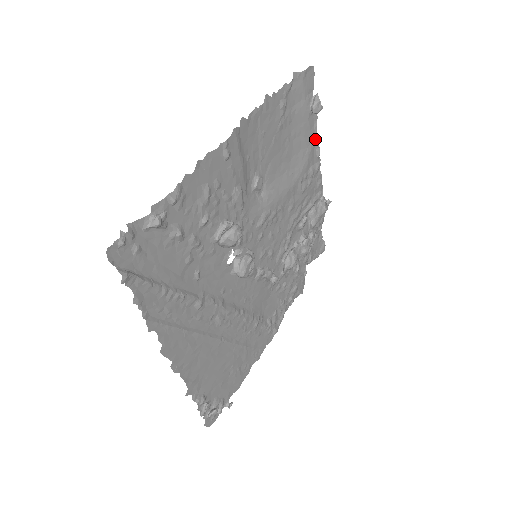
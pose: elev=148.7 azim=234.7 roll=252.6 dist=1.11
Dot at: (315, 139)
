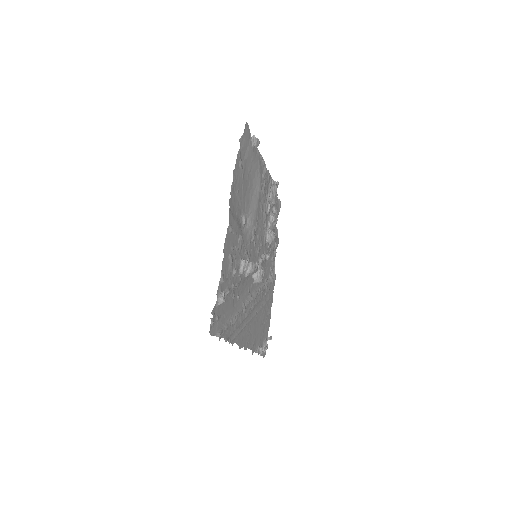
Dot at: (259, 157)
